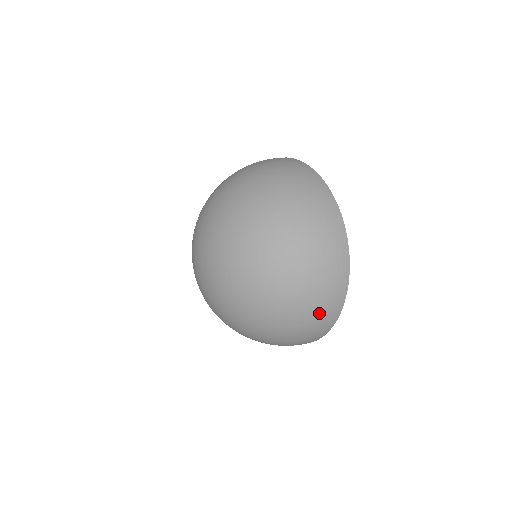
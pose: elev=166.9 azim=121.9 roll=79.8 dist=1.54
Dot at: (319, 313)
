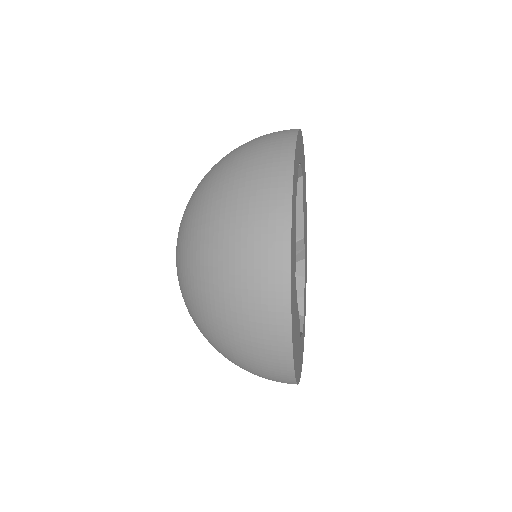
Dot at: (255, 182)
